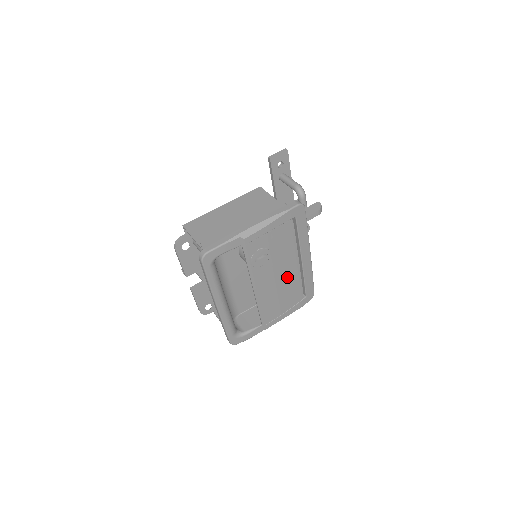
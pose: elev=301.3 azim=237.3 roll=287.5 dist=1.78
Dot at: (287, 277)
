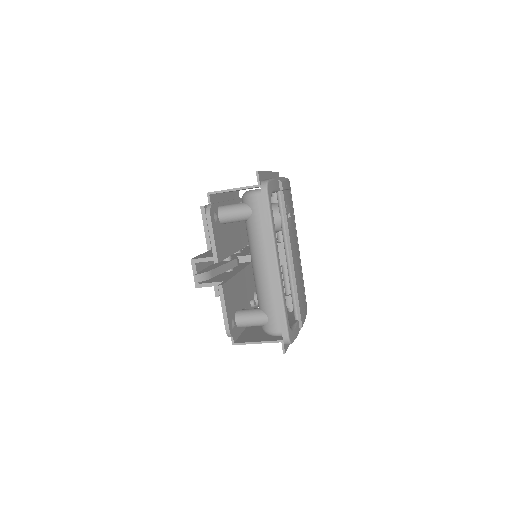
Dot at: (298, 260)
